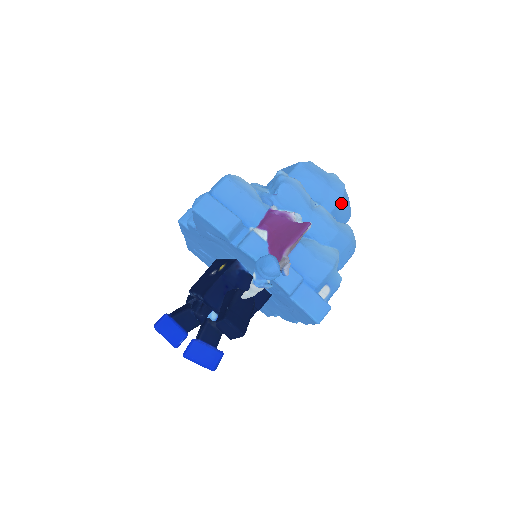
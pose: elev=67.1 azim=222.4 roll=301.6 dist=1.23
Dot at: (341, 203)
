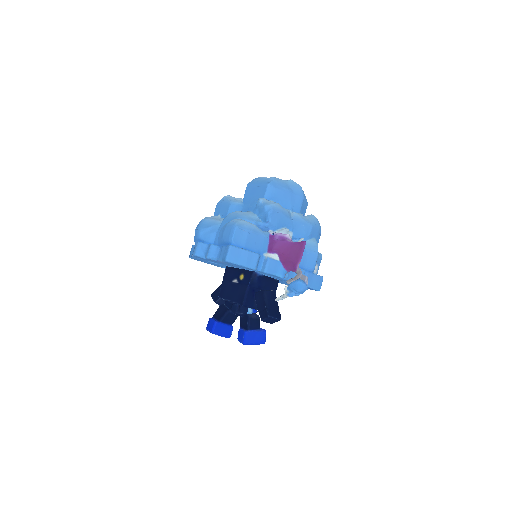
Dot at: (303, 201)
